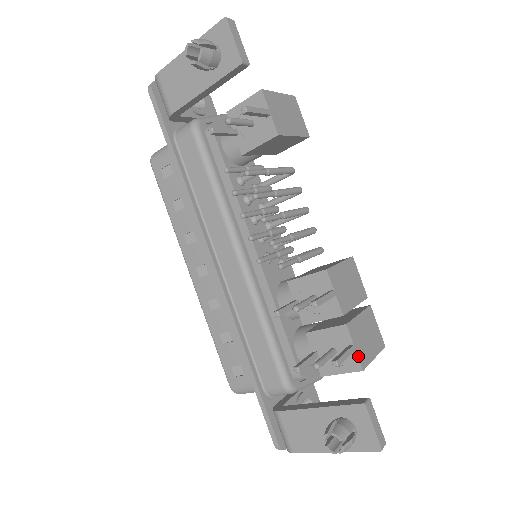
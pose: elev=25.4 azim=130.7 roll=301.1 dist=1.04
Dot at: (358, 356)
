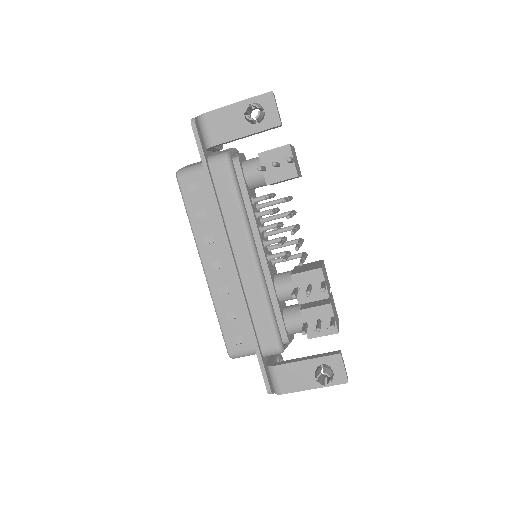
Dot at: (336, 324)
